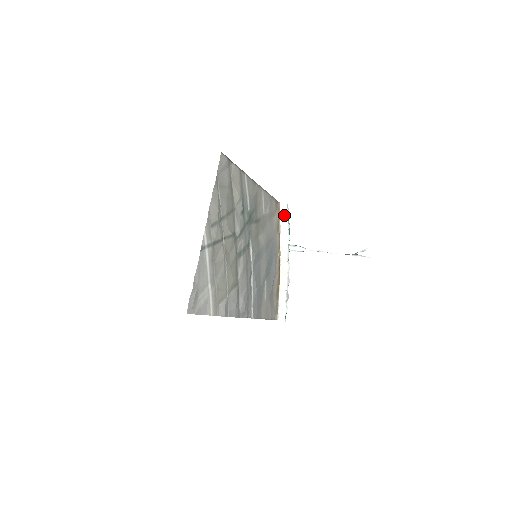
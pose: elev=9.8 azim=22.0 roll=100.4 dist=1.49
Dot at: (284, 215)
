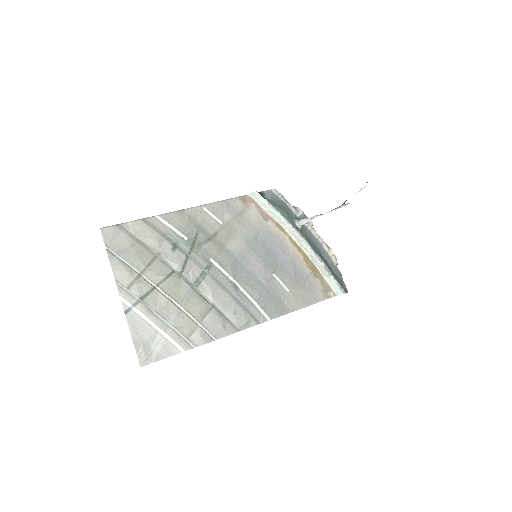
Dot at: (262, 202)
